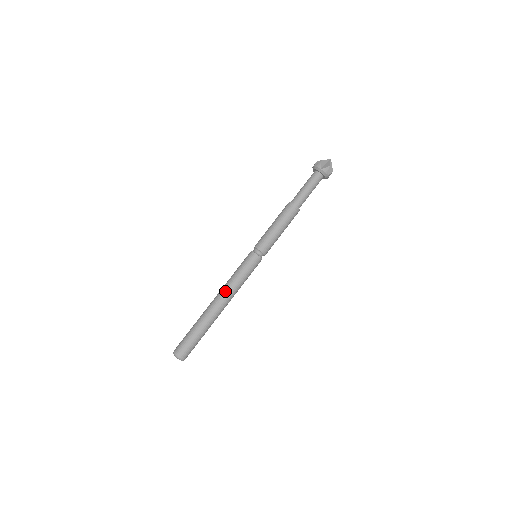
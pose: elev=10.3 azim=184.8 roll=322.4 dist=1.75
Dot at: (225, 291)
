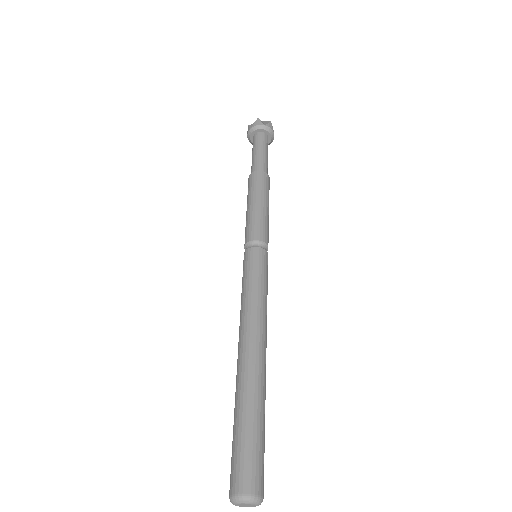
Dot at: (253, 322)
